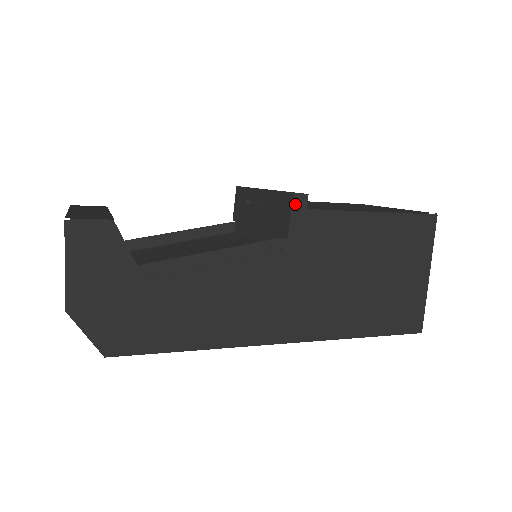
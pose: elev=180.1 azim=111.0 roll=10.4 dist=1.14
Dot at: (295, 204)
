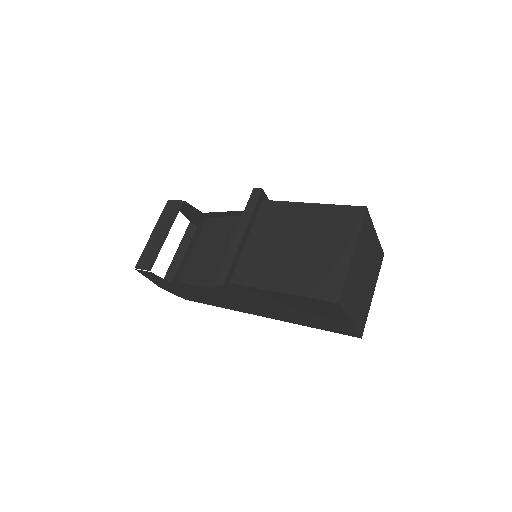
Dot at: (219, 287)
